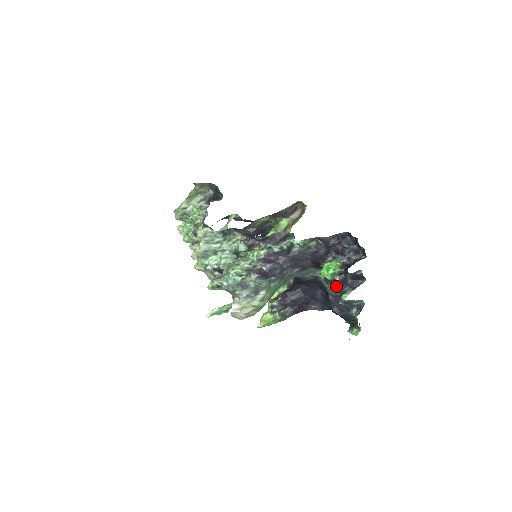
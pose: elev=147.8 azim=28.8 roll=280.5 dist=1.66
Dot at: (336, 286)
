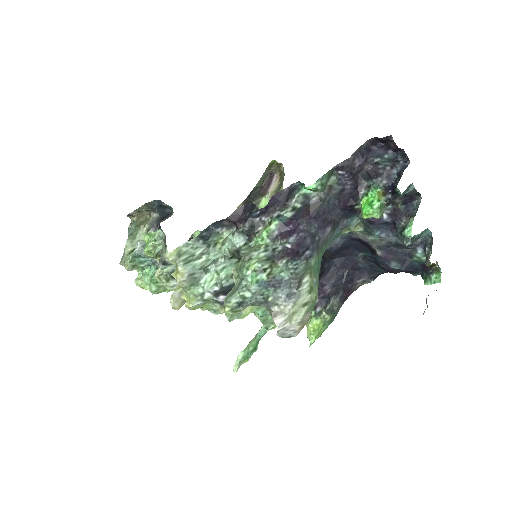
Dot at: (385, 229)
